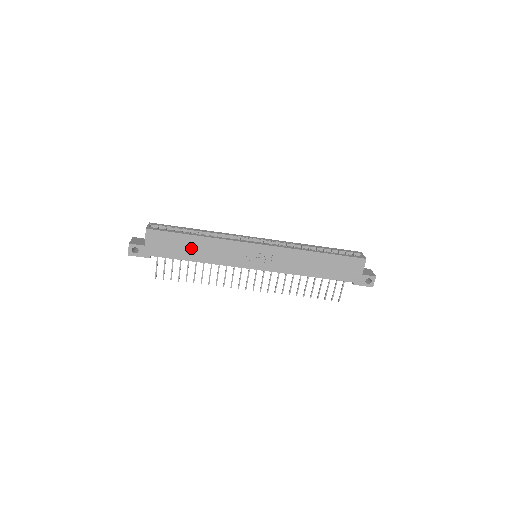
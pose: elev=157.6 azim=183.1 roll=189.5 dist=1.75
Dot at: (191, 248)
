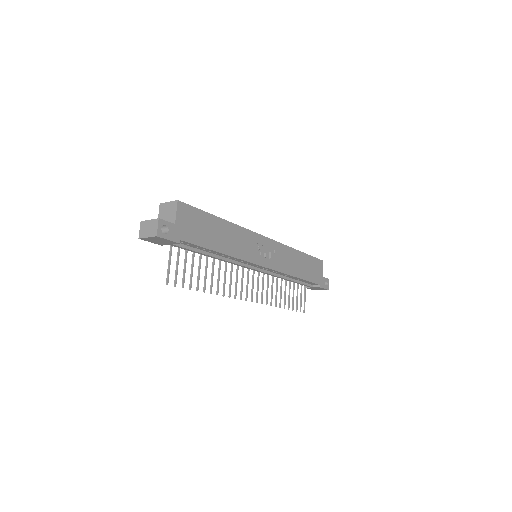
Dot at: (217, 234)
